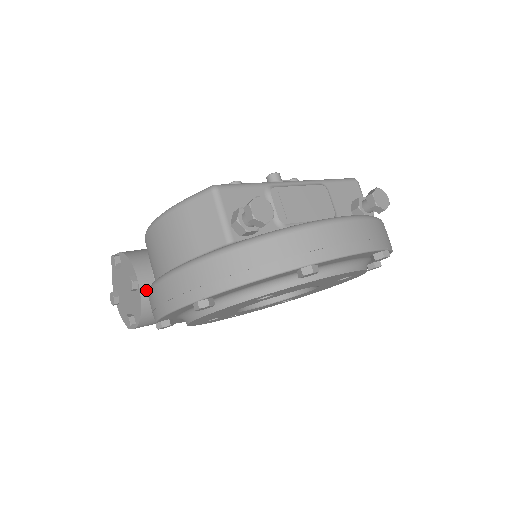
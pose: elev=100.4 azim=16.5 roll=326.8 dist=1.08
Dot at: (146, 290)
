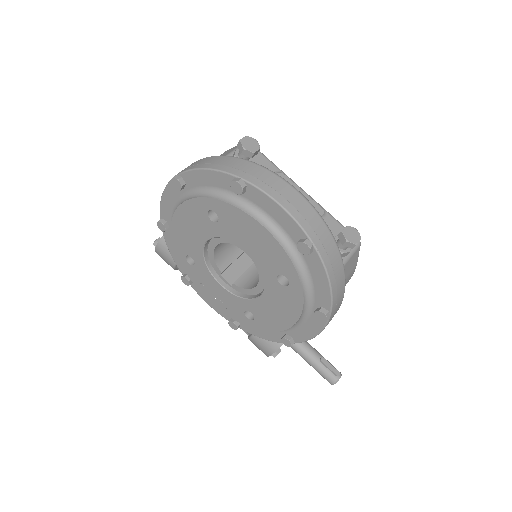
Dot at: occluded
